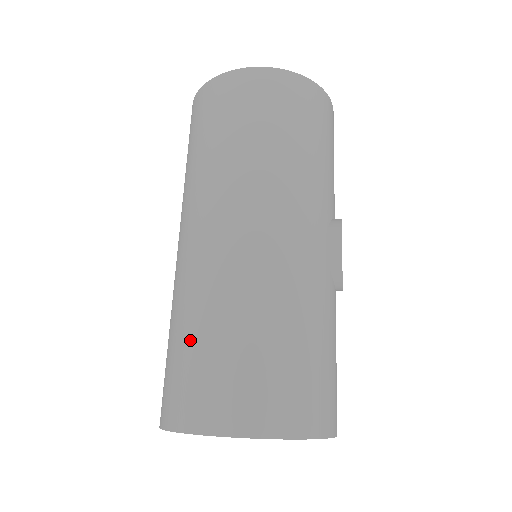
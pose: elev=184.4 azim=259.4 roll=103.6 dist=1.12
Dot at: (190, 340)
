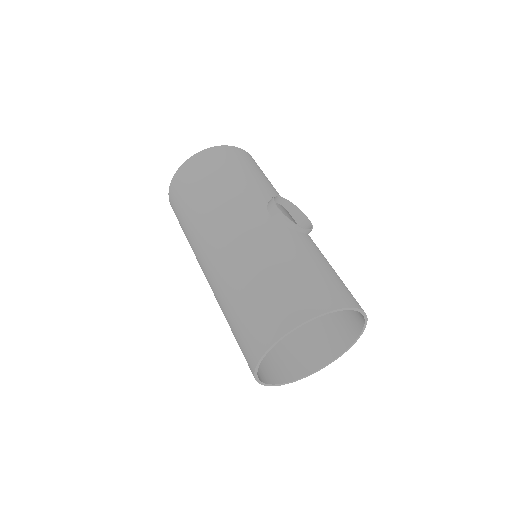
Dot at: (231, 320)
